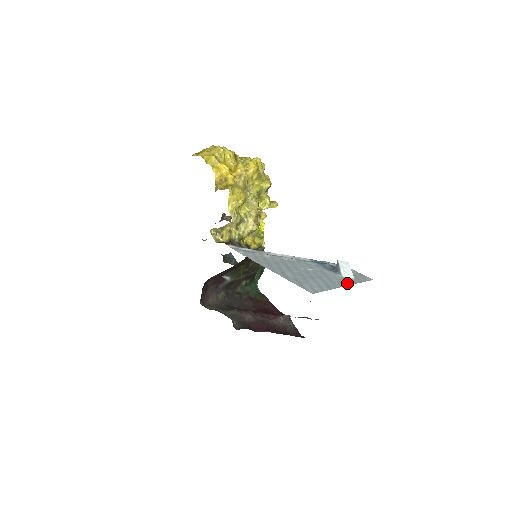
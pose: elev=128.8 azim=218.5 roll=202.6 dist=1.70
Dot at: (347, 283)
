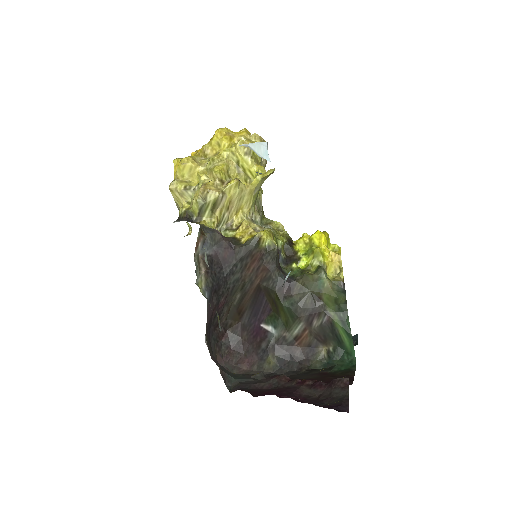
Dot at: occluded
